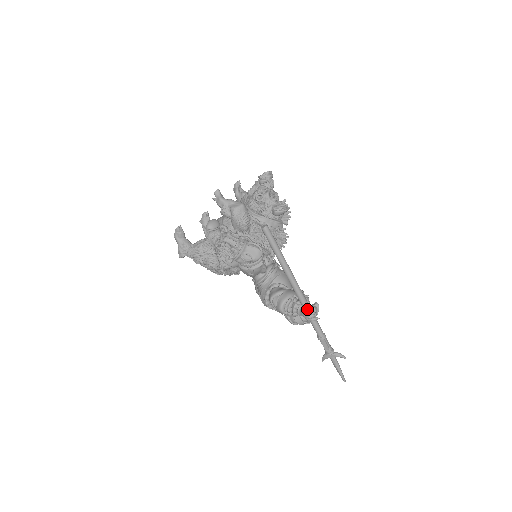
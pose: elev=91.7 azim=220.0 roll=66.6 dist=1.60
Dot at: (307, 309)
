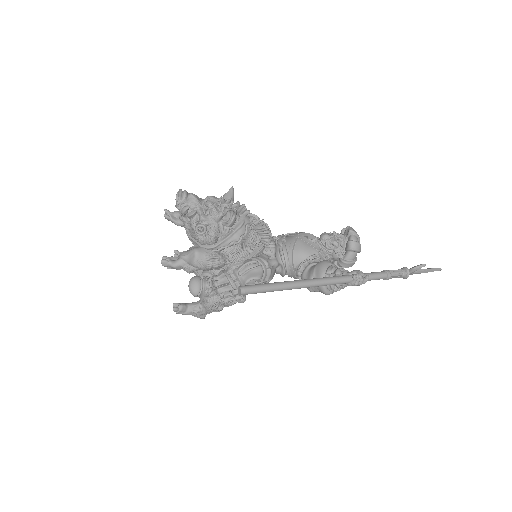
Dot at: (351, 282)
